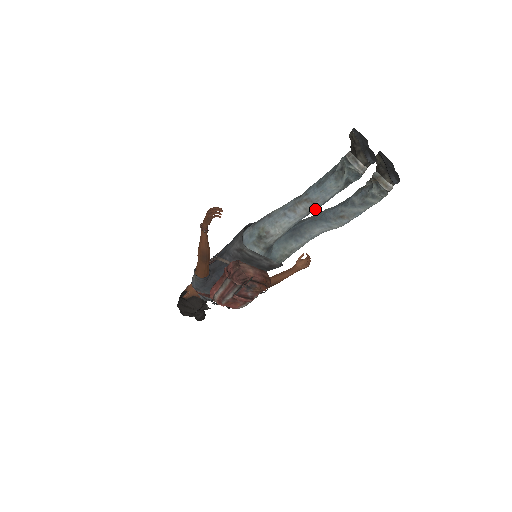
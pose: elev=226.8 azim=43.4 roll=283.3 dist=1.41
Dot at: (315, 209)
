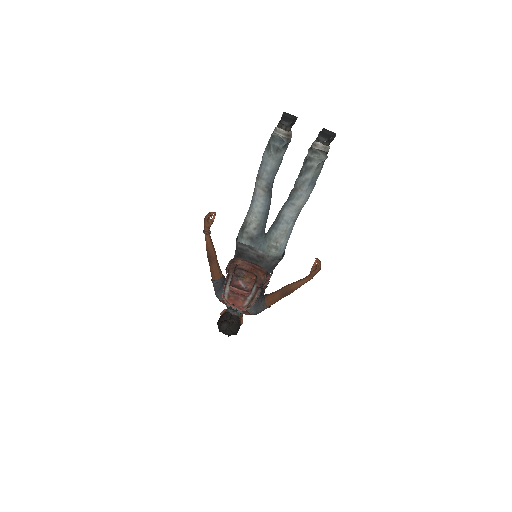
Dot at: (266, 184)
